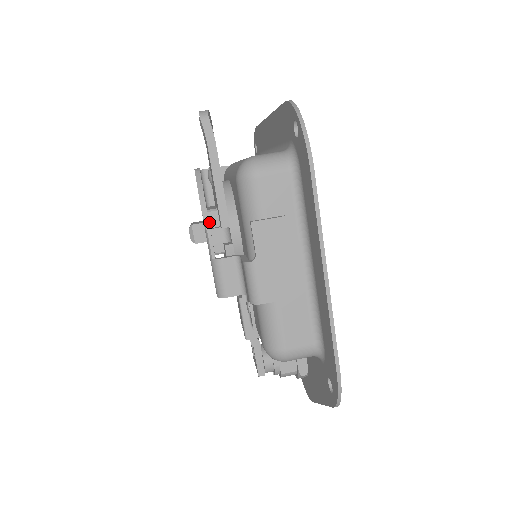
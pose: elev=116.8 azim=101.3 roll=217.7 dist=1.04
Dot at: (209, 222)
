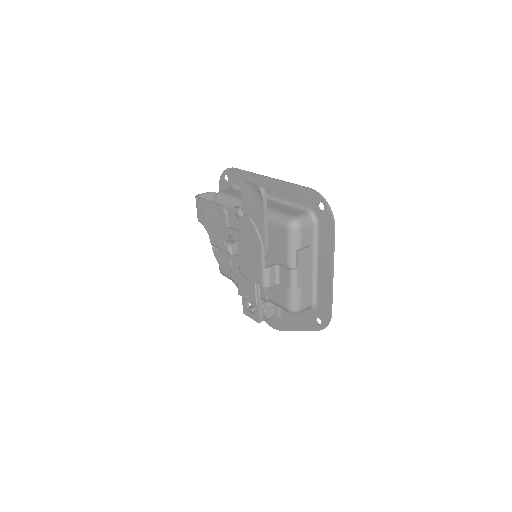
Dot at: (244, 243)
